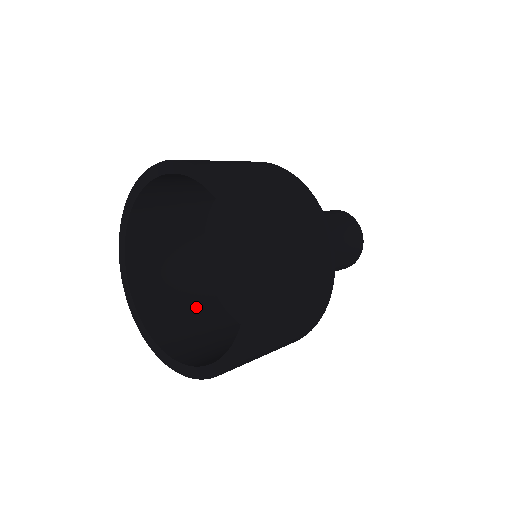
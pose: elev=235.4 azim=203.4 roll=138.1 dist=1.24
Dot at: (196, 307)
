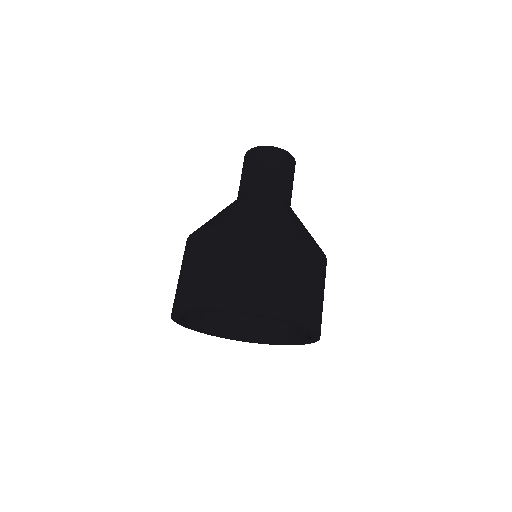
Dot at: occluded
